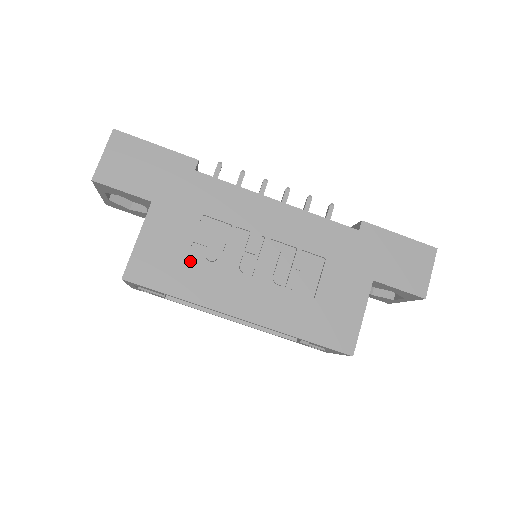
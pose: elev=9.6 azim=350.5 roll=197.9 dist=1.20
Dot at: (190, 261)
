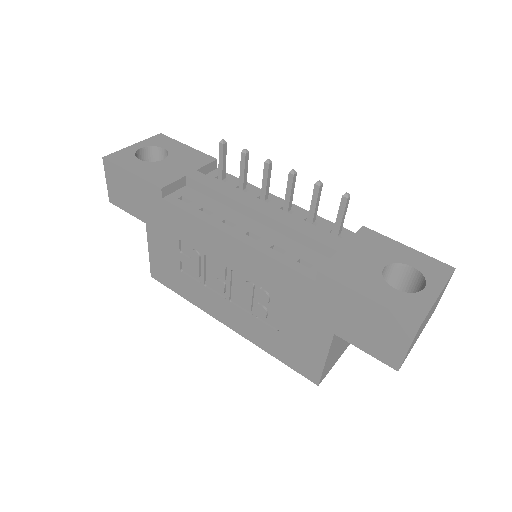
Dot at: (183, 275)
